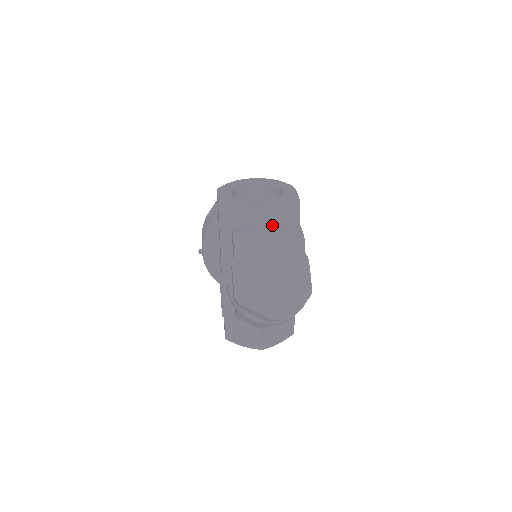
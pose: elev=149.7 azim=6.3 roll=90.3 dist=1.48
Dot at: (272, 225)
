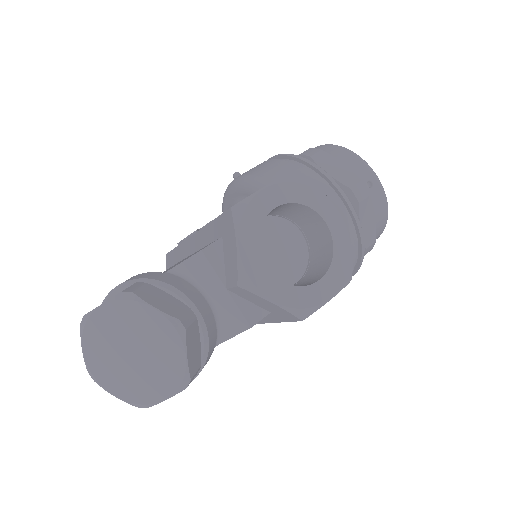
Dot at: (245, 297)
